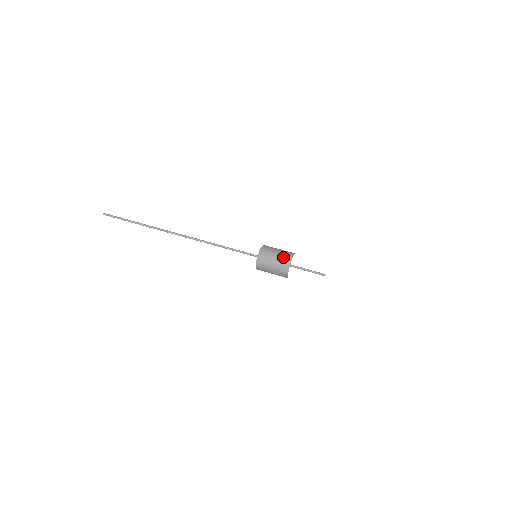
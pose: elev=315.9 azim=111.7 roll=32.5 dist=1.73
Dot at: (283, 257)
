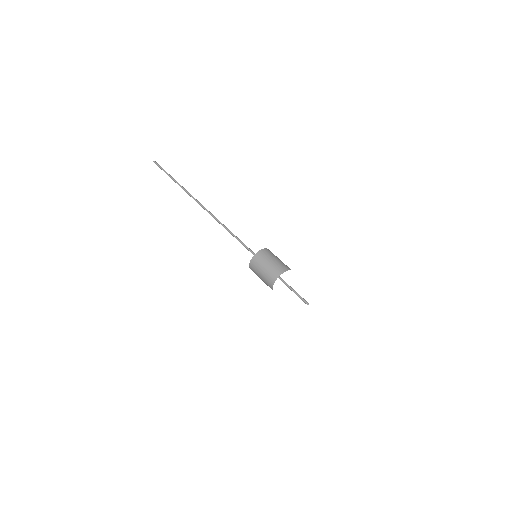
Dot at: (266, 280)
